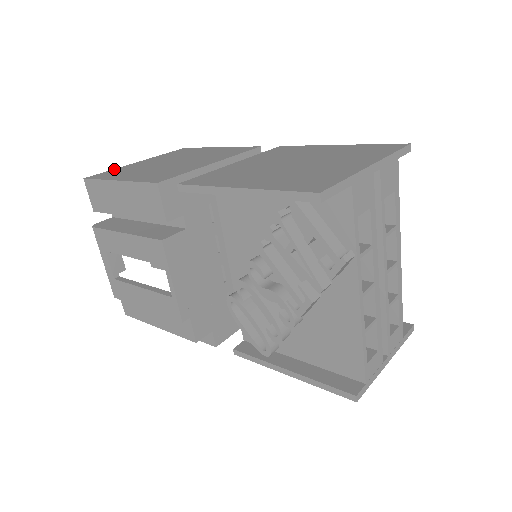
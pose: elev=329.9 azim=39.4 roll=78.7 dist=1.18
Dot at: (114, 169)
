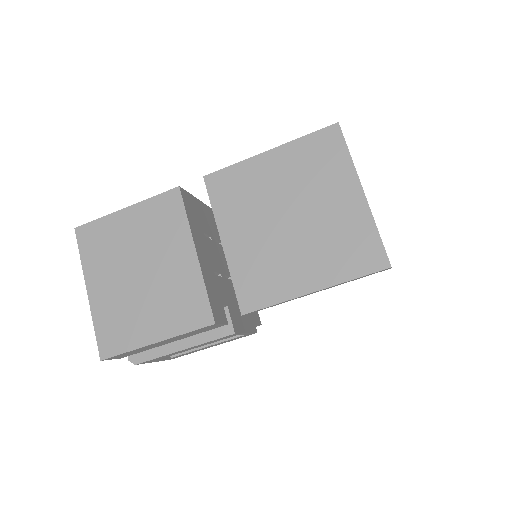
Dot at: (95, 324)
